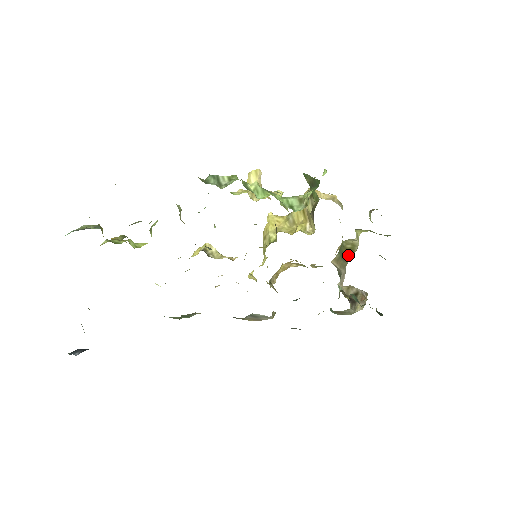
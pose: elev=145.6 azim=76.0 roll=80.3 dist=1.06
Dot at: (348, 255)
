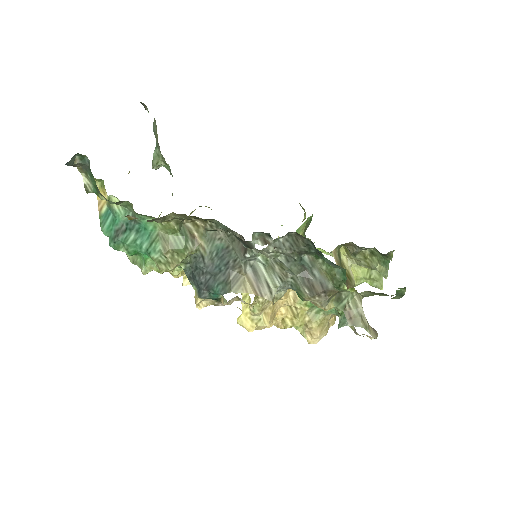
Dot at: (347, 279)
